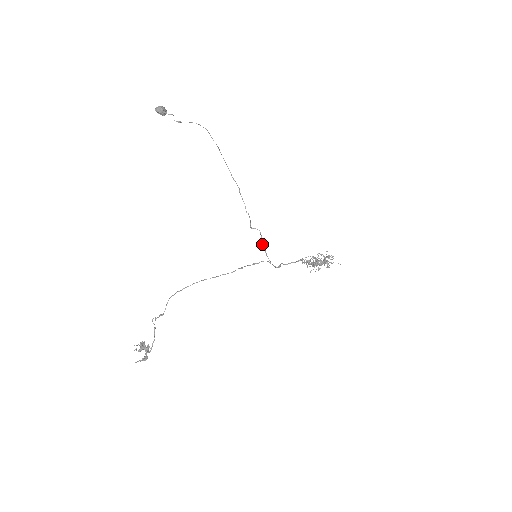
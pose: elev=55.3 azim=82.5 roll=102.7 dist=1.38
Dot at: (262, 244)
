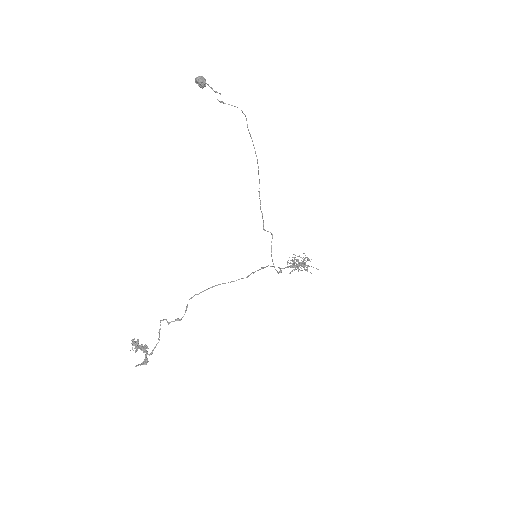
Dot at: (271, 248)
